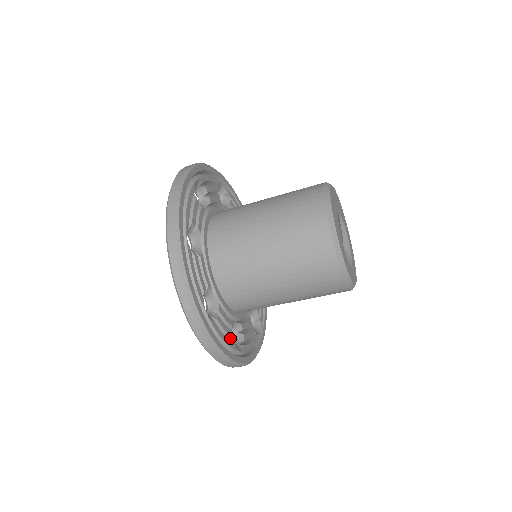
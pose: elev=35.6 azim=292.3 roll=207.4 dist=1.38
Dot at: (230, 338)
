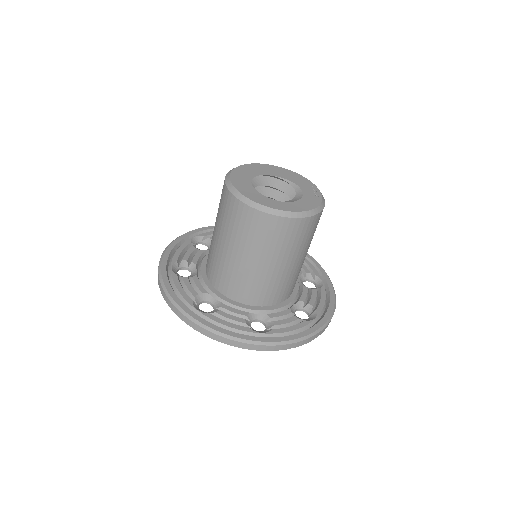
Dot at: (193, 298)
